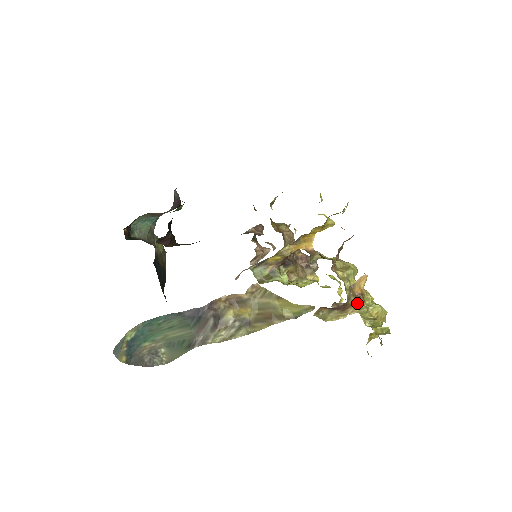
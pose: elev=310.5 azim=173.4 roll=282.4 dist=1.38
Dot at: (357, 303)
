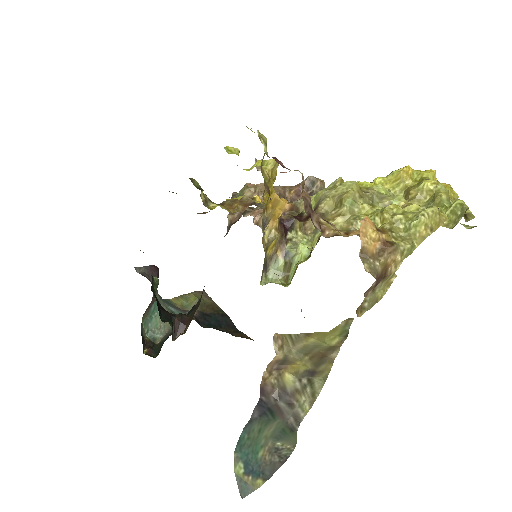
Dot at: (390, 258)
